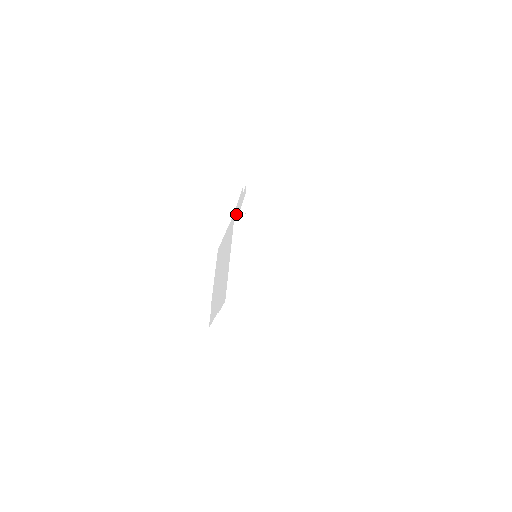
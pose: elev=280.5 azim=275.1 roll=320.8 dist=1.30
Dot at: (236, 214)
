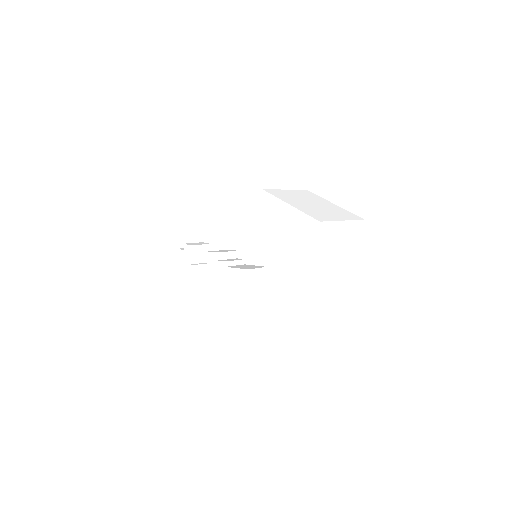
Dot at: (264, 190)
